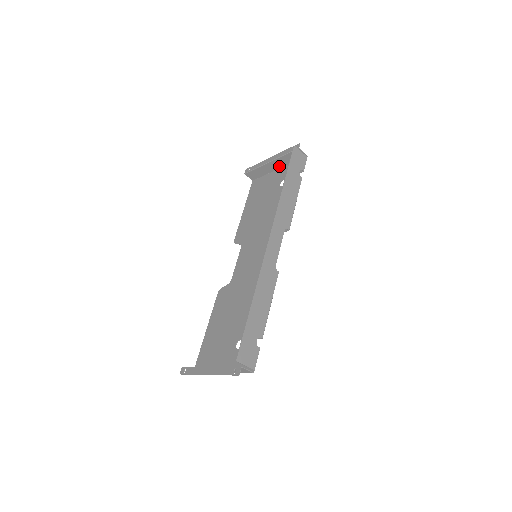
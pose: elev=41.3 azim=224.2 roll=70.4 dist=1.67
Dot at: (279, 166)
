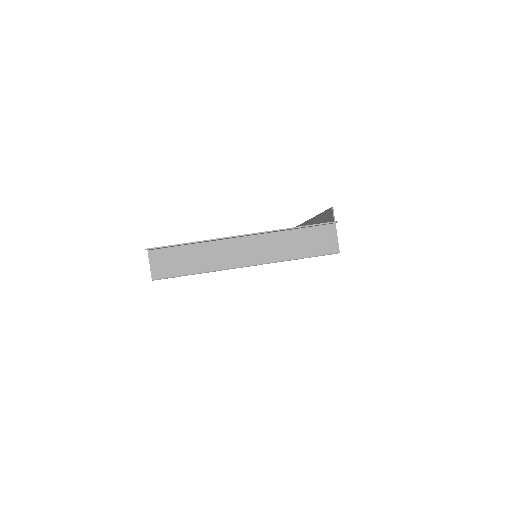
Dot at: occluded
